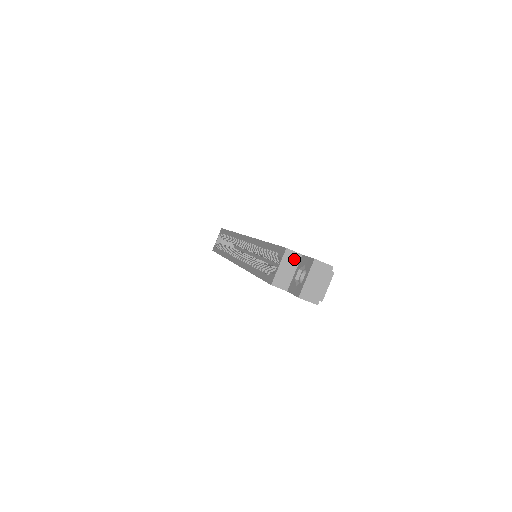
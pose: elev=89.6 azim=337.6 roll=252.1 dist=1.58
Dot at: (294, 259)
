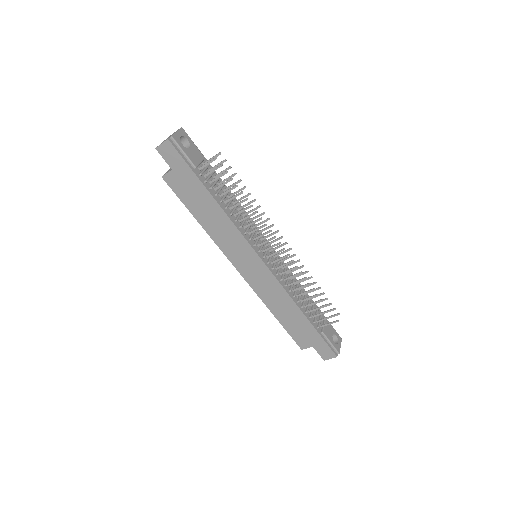
Dot at: occluded
